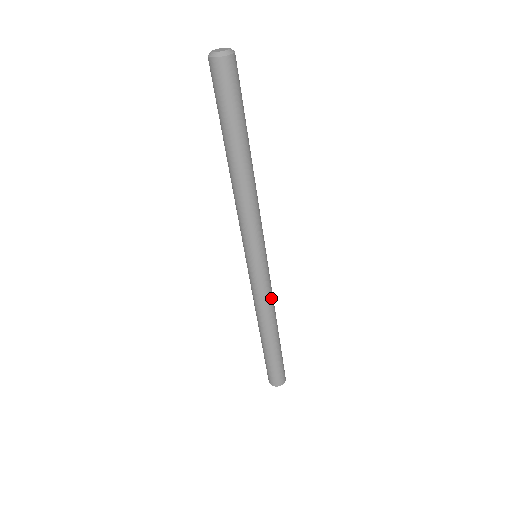
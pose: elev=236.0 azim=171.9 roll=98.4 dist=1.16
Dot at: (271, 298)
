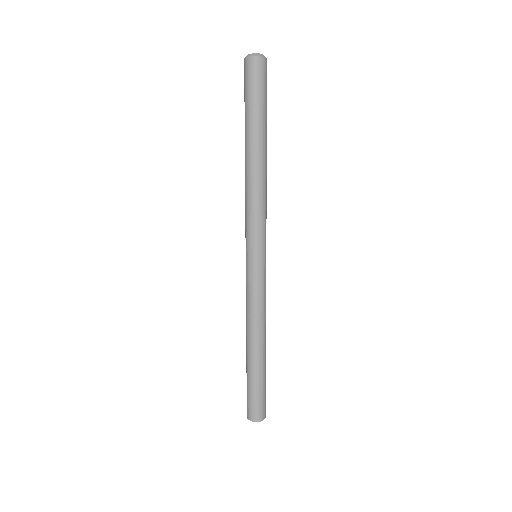
Dot at: (258, 307)
